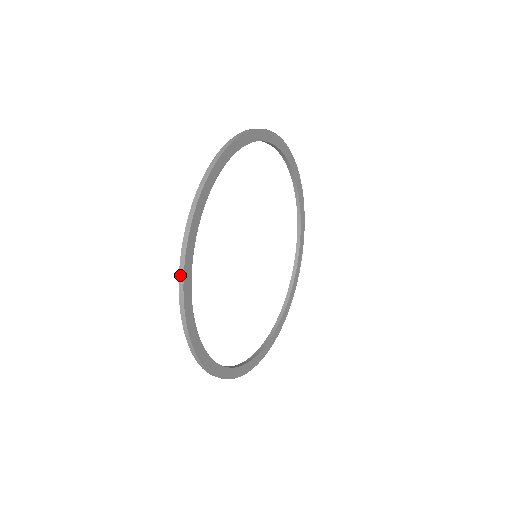
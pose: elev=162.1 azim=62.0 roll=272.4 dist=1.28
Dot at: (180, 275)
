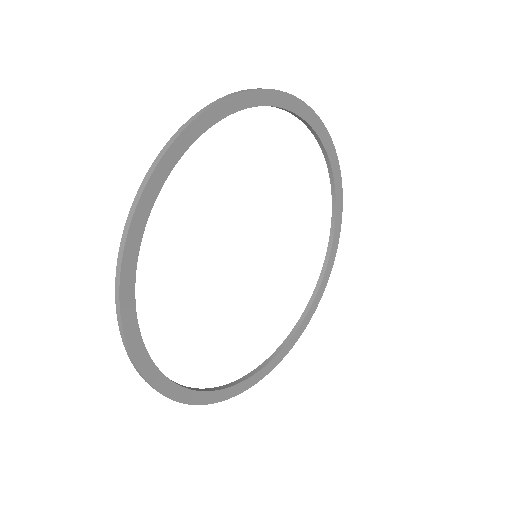
Dot at: (180, 402)
